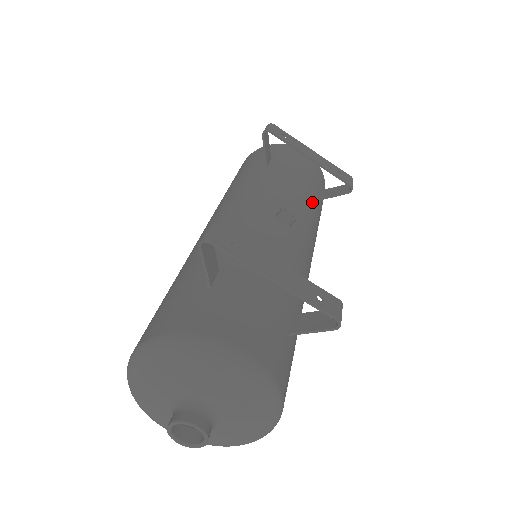
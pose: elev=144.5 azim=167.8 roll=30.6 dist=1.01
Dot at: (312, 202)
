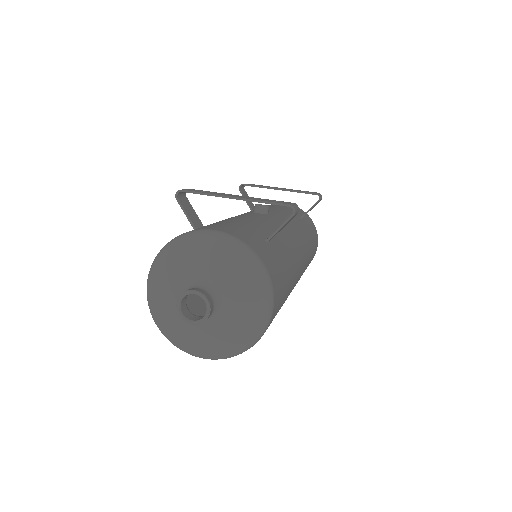
Dot at: occluded
